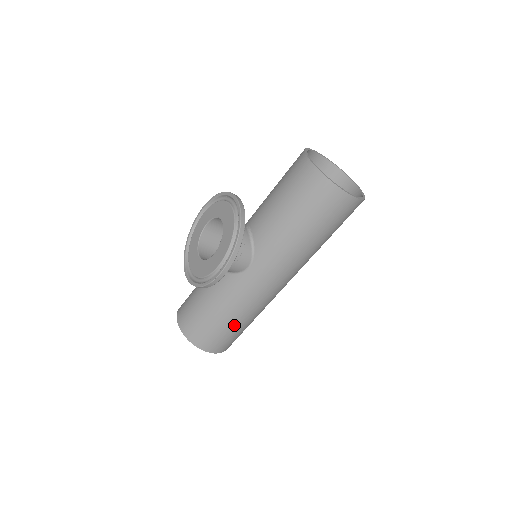
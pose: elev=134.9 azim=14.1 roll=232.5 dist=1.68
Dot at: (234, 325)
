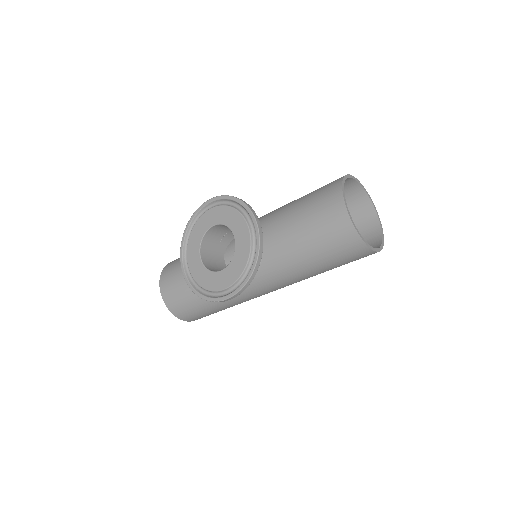
Dot at: (219, 310)
